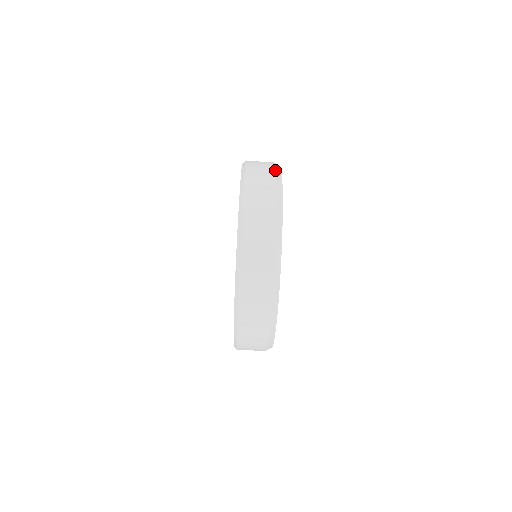
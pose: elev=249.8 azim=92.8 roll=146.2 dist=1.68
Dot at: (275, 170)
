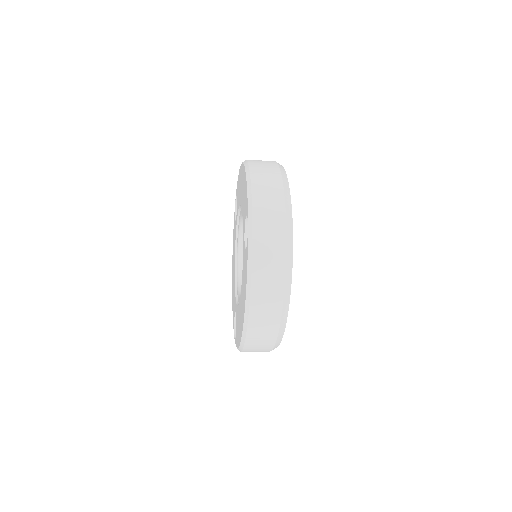
Dot at: (286, 263)
